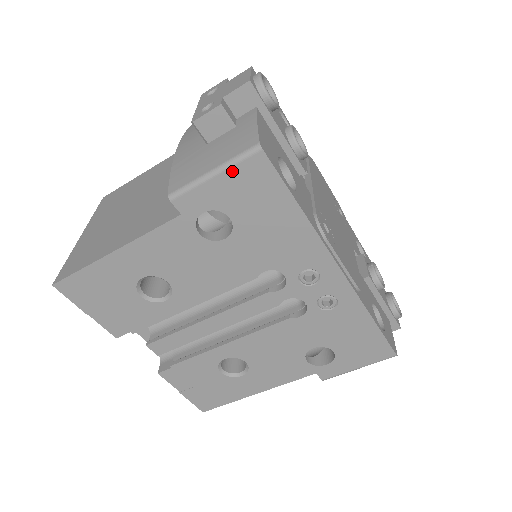
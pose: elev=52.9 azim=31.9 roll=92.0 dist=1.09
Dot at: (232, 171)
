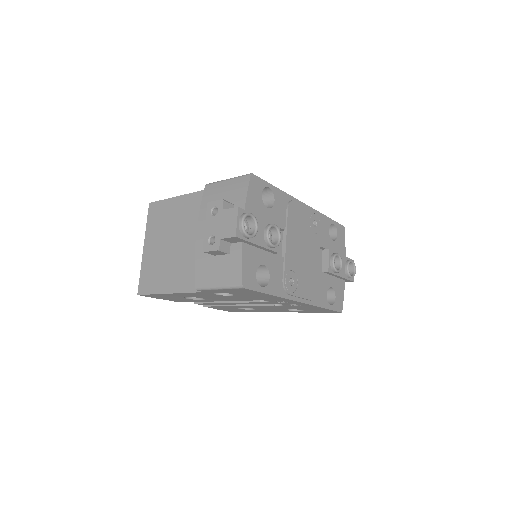
Dot at: (229, 289)
